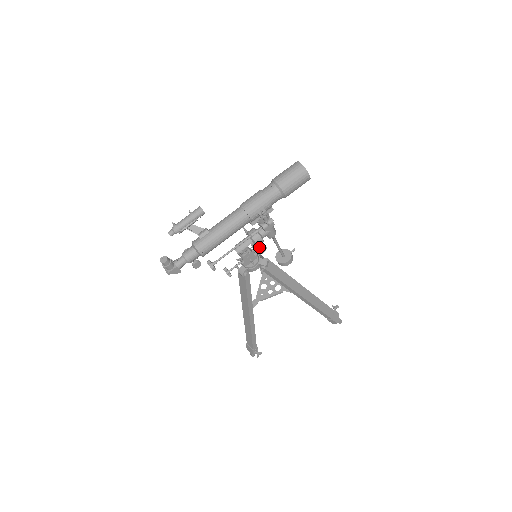
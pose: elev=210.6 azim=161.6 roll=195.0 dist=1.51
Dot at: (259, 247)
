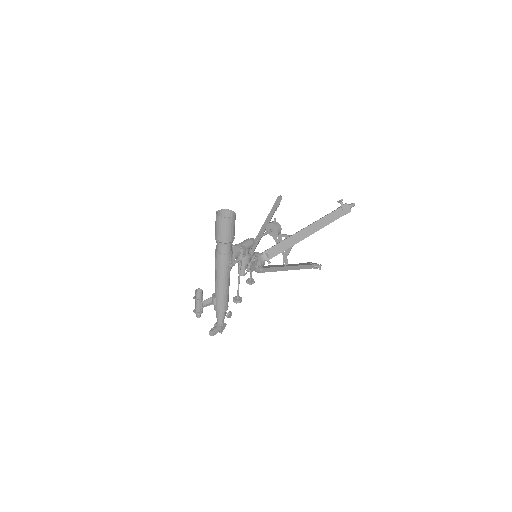
Dot at: (252, 262)
